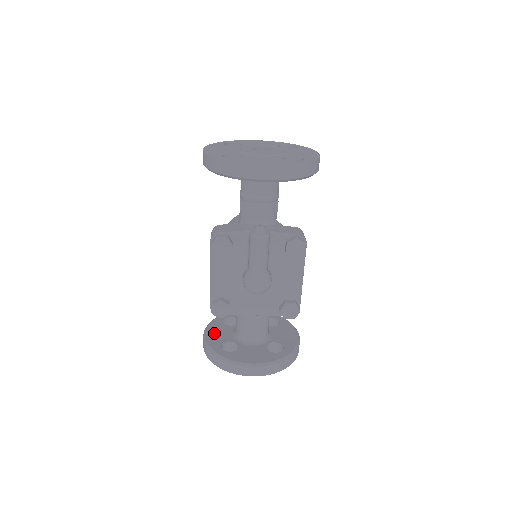
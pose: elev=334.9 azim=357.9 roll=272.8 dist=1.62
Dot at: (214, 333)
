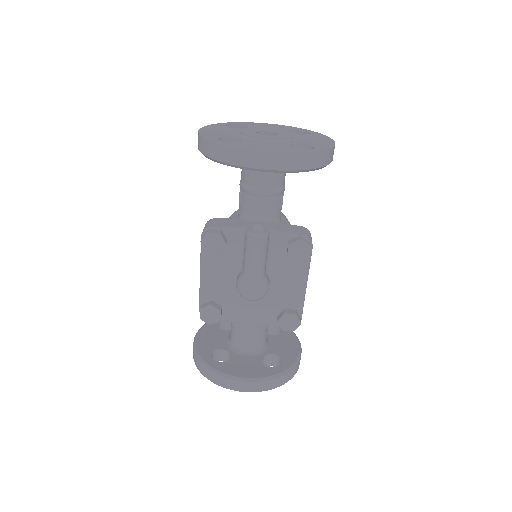
Dot at: (206, 338)
